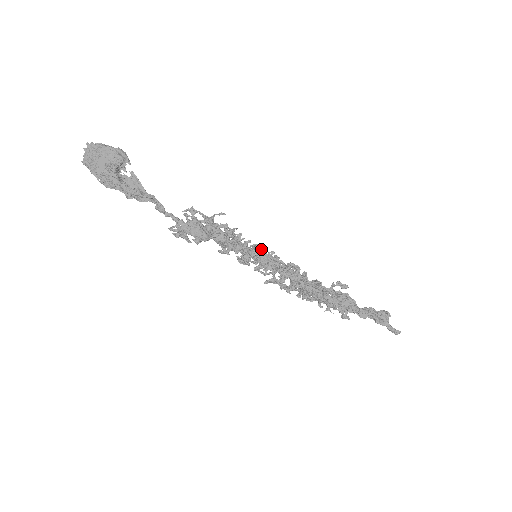
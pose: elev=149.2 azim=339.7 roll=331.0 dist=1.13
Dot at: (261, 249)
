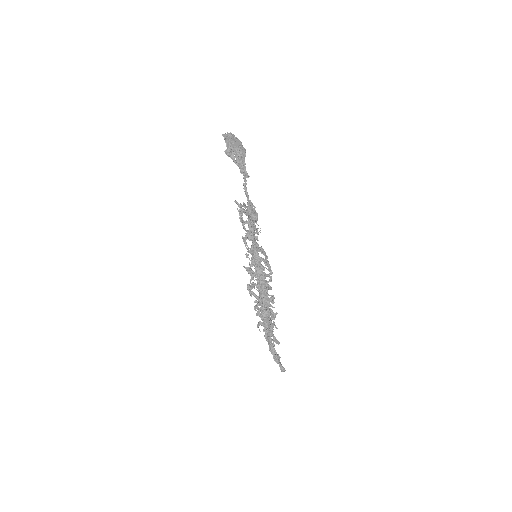
Dot at: (264, 252)
